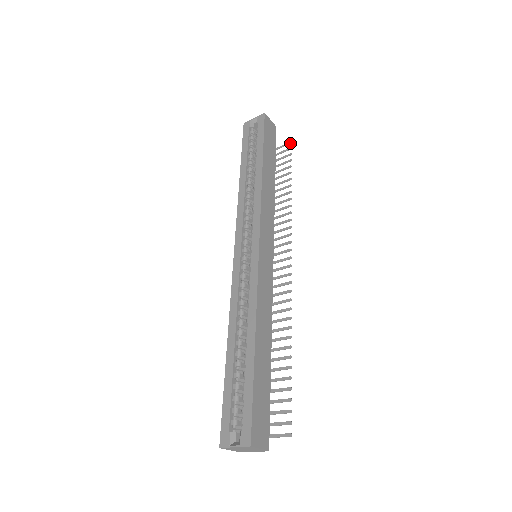
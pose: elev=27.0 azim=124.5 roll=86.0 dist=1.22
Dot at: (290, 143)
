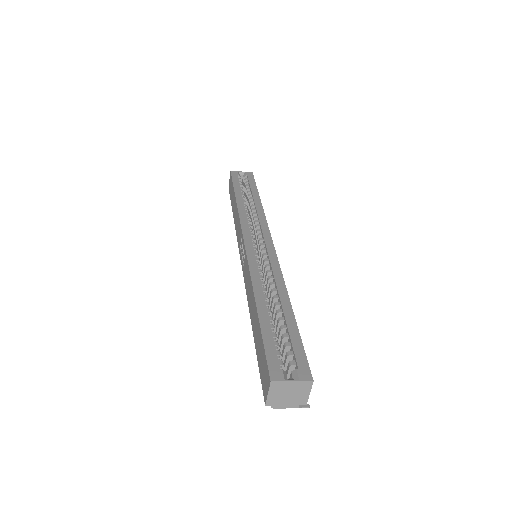
Dot at: occluded
